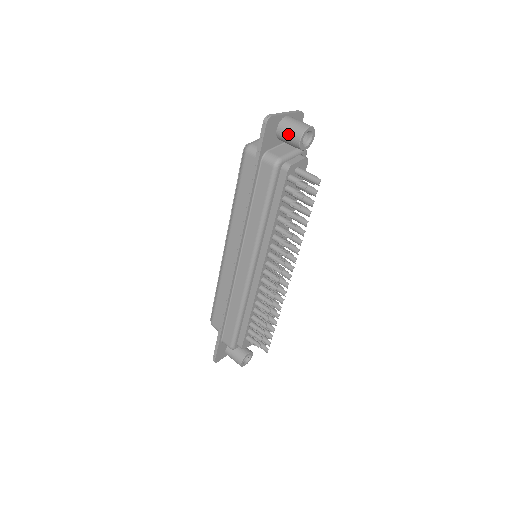
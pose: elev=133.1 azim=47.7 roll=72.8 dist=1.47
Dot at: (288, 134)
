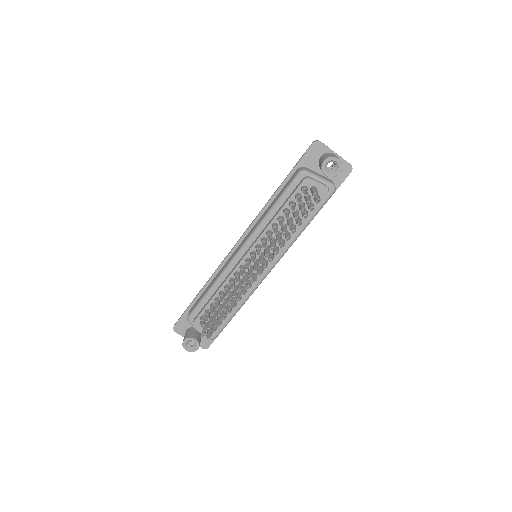
Dot at: (323, 158)
